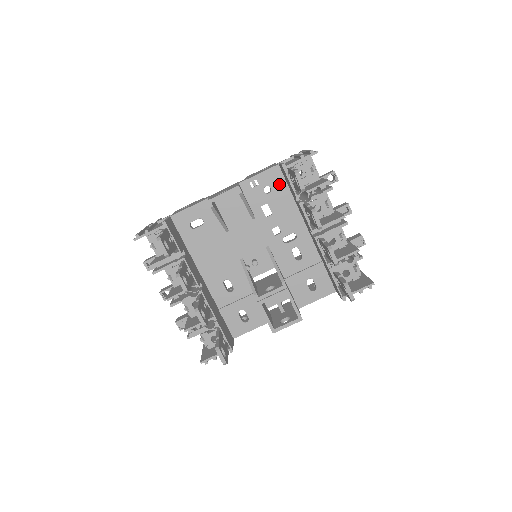
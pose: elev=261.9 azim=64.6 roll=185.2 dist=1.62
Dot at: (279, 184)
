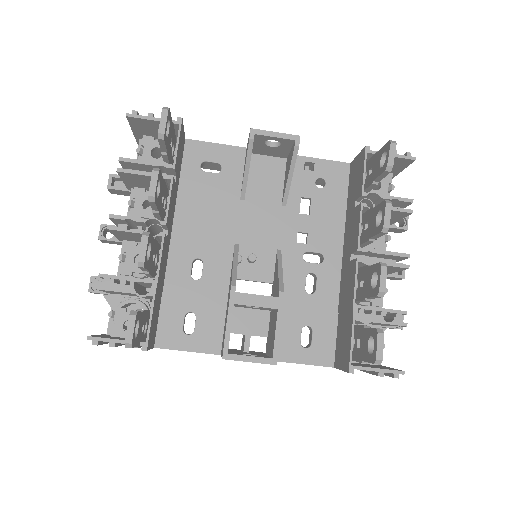
Dot at: (338, 185)
